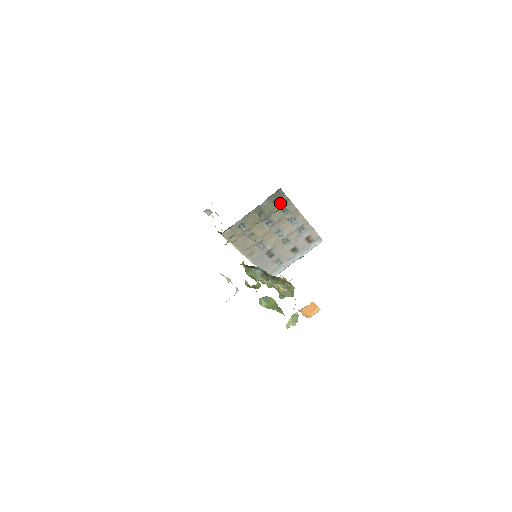
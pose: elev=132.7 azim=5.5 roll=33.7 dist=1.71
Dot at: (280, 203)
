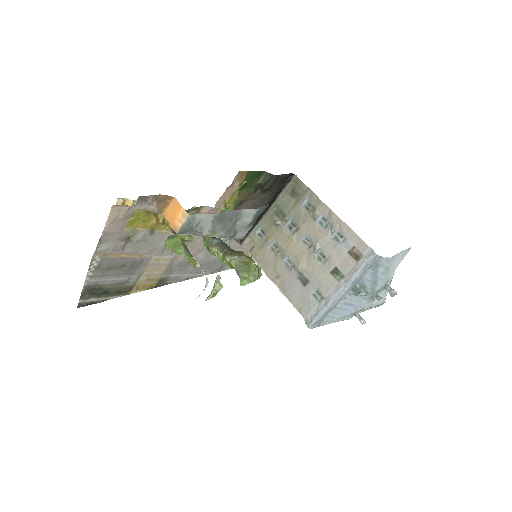
Dot at: (300, 196)
